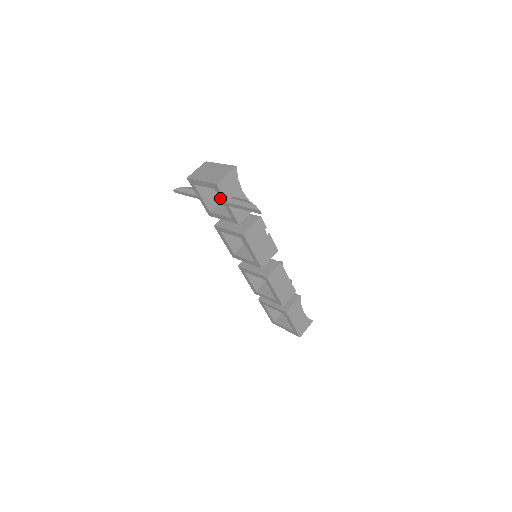
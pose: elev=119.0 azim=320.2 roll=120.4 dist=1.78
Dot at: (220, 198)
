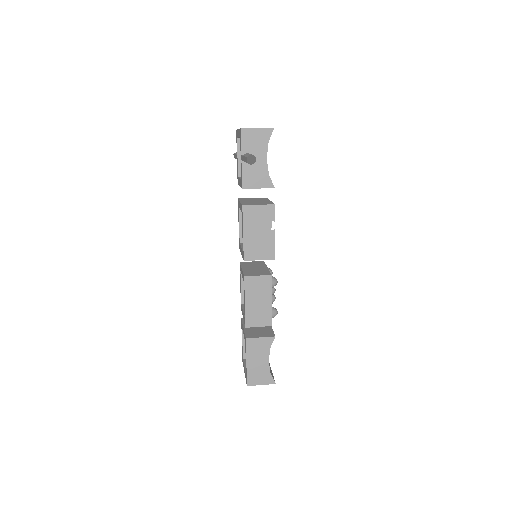
Dot at: (240, 150)
